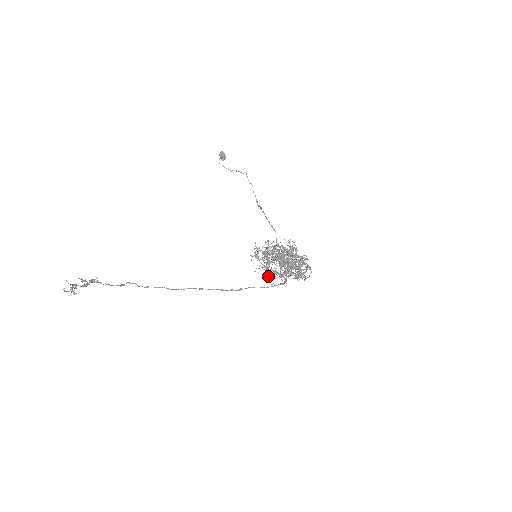
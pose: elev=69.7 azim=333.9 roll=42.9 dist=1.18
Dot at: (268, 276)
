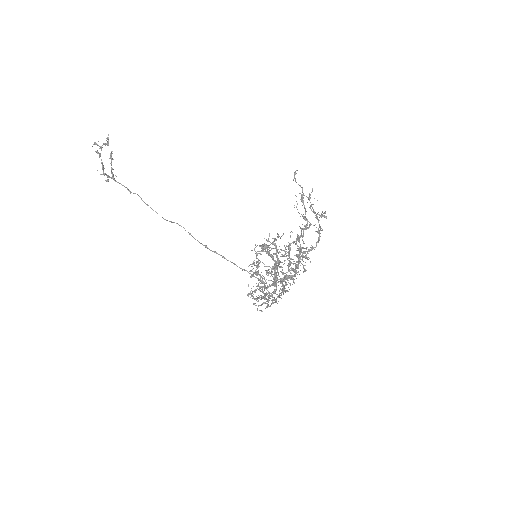
Dot at: (259, 260)
